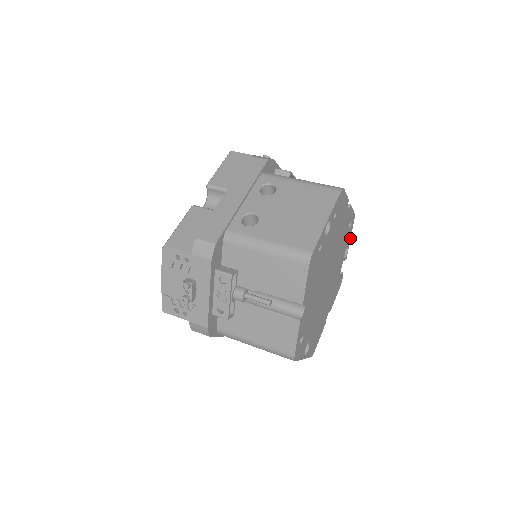
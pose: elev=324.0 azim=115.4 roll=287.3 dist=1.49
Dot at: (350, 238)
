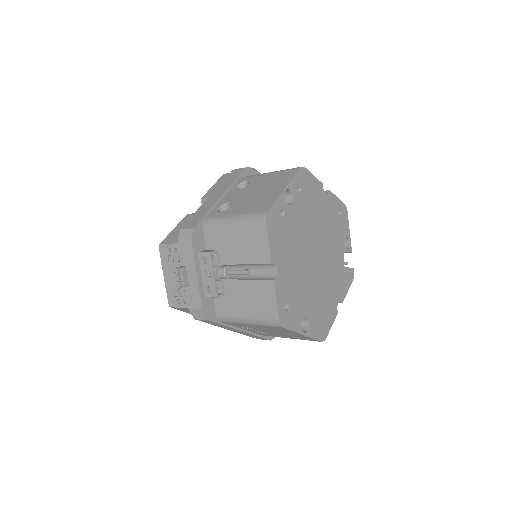
Dot at: (349, 230)
